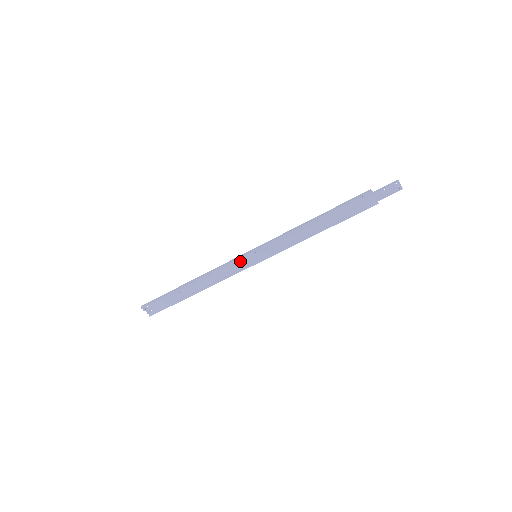
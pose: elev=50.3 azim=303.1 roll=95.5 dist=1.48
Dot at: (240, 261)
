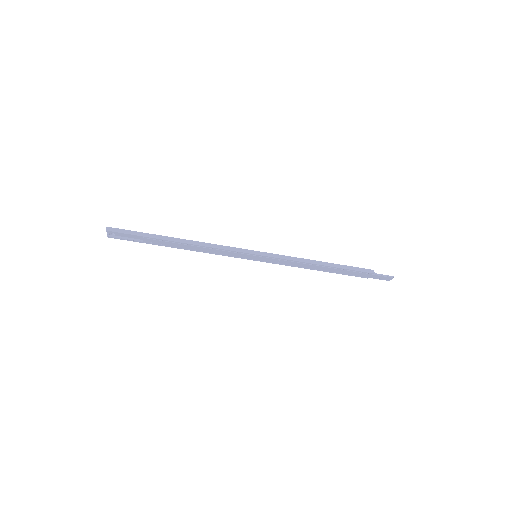
Dot at: (241, 254)
